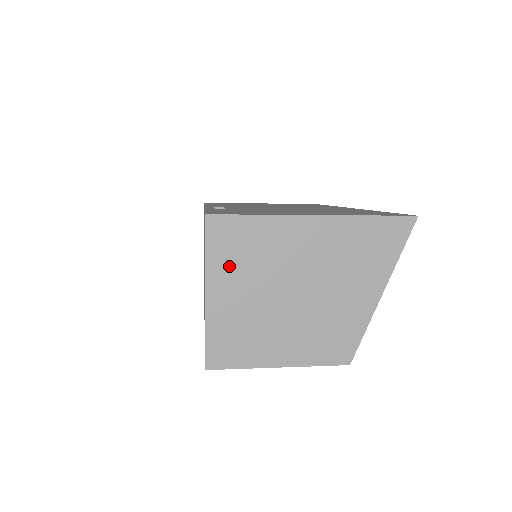
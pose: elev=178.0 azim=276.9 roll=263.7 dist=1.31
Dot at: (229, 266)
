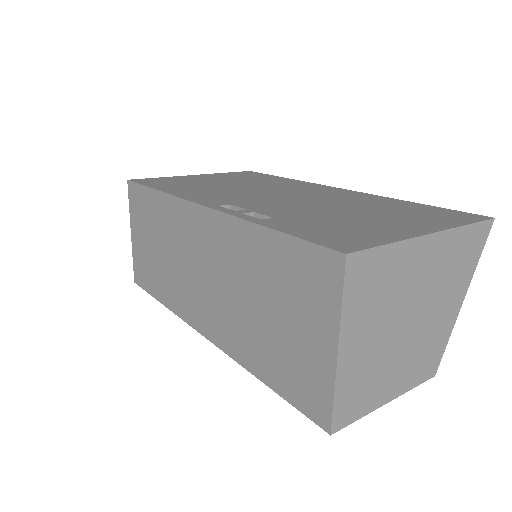
Dot at: (361, 311)
